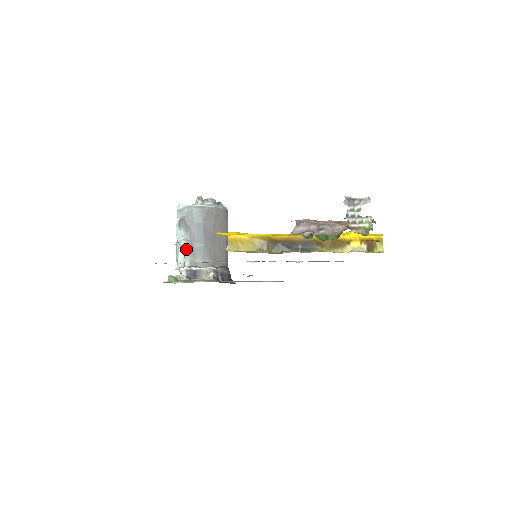
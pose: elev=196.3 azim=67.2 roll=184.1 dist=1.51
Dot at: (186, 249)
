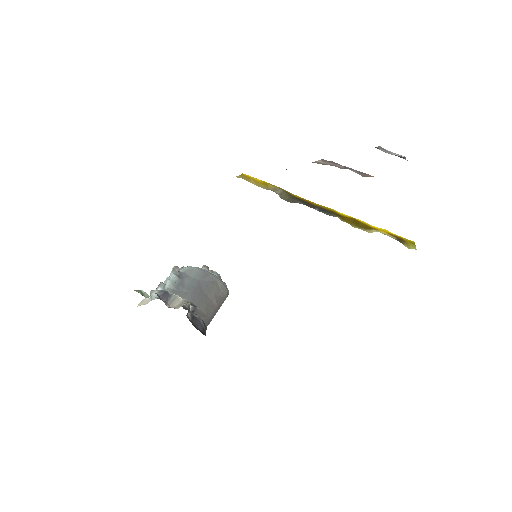
Dot at: (169, 287)
